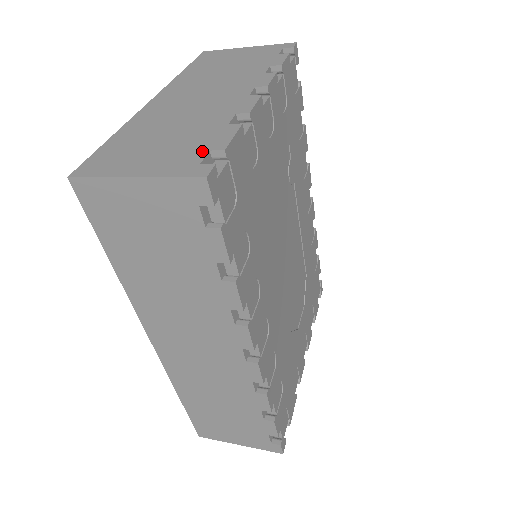
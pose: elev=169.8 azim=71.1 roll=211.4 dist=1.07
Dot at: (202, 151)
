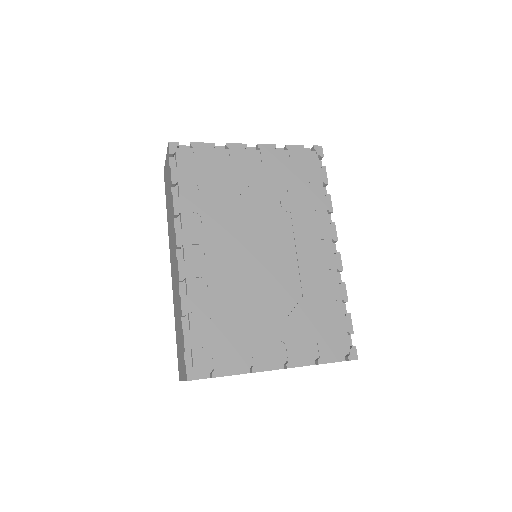
Dot at: (188, 147)
